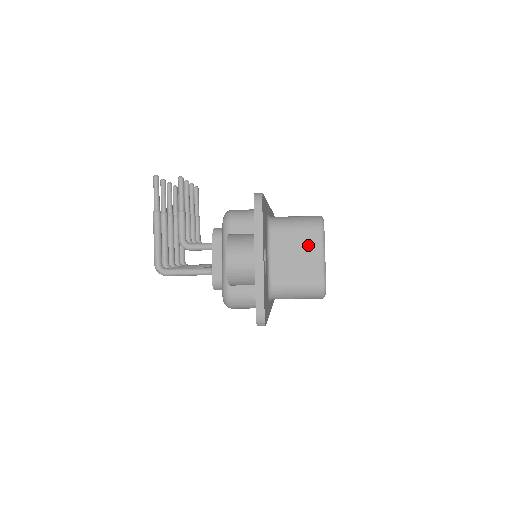
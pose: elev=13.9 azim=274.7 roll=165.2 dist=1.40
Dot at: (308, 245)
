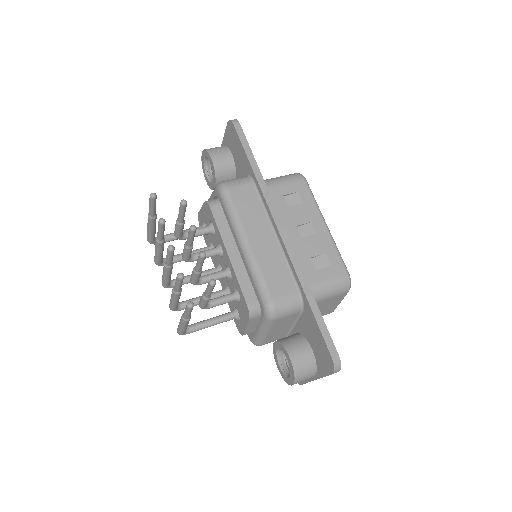
Dot at: (333, 302)
